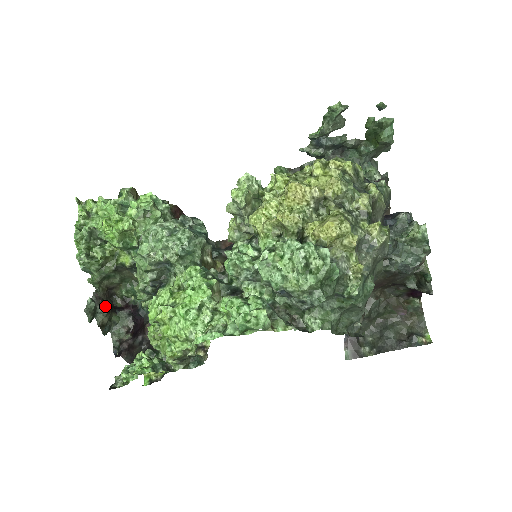
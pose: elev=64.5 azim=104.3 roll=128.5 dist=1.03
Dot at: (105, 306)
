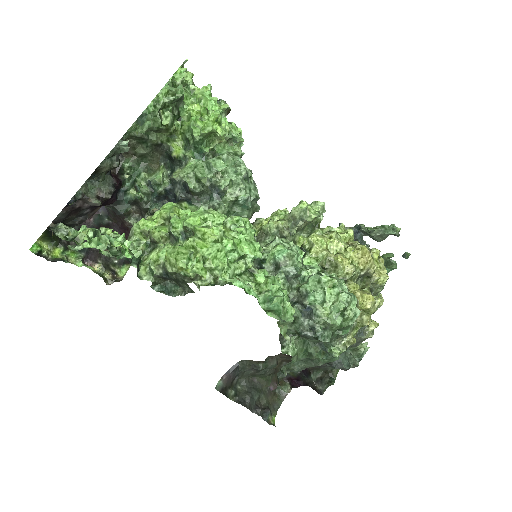
Dot at: (119, 160)
